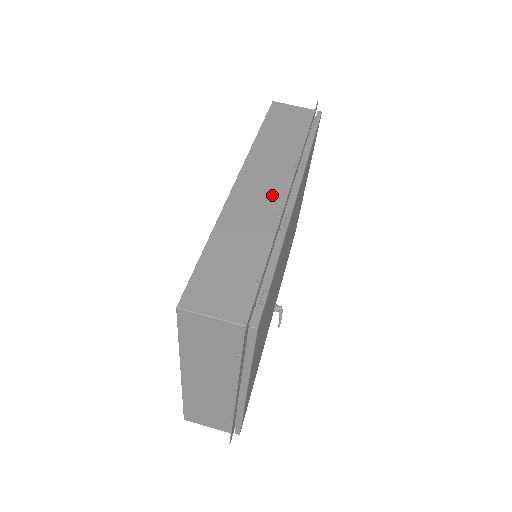
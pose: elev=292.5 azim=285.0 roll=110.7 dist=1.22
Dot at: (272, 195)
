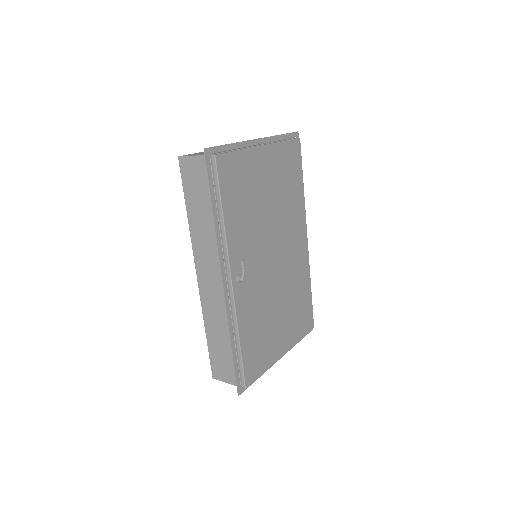
Dot at: occluded
